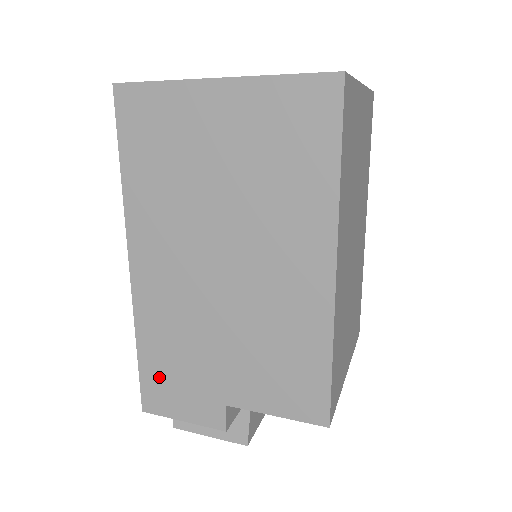
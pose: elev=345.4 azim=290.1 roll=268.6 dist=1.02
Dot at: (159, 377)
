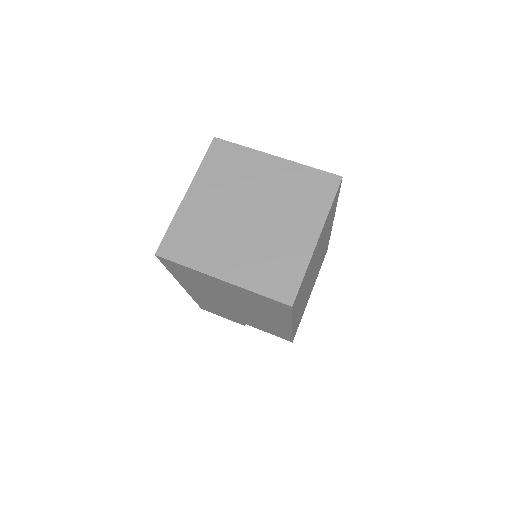
Dot at: (208, 308)
